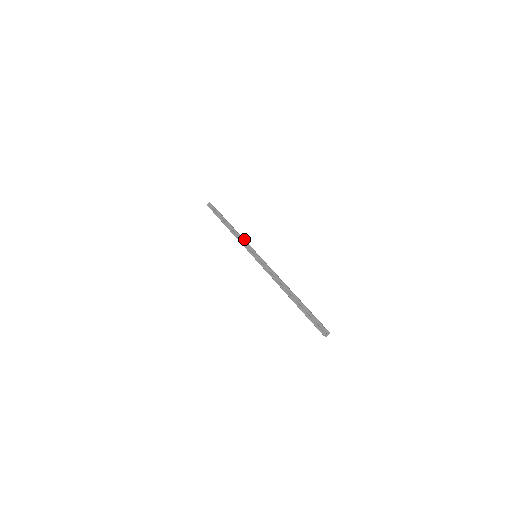
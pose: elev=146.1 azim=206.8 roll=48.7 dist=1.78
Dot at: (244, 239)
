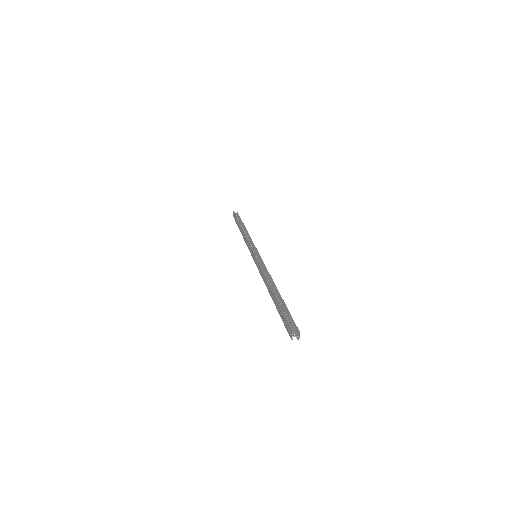
Dot at: (251, 240)
